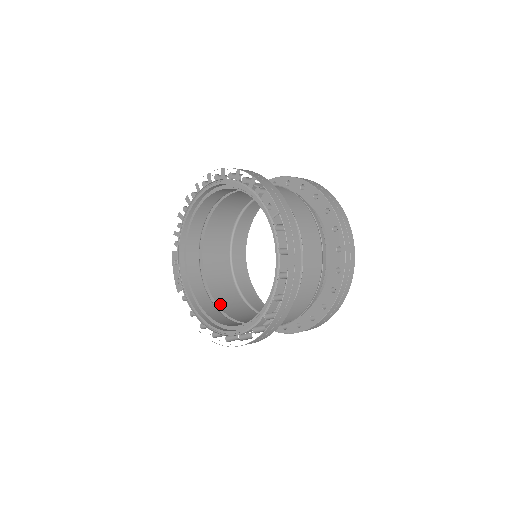
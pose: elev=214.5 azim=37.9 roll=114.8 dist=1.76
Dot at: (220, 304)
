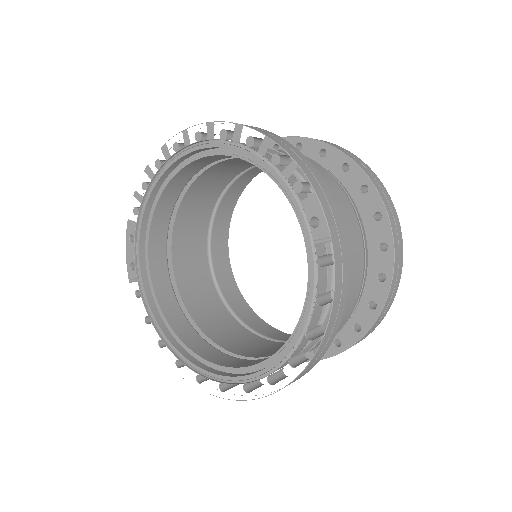
Dot at: (189, 306)
